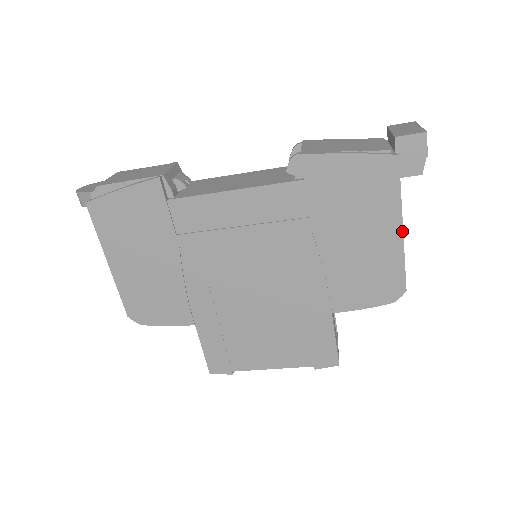
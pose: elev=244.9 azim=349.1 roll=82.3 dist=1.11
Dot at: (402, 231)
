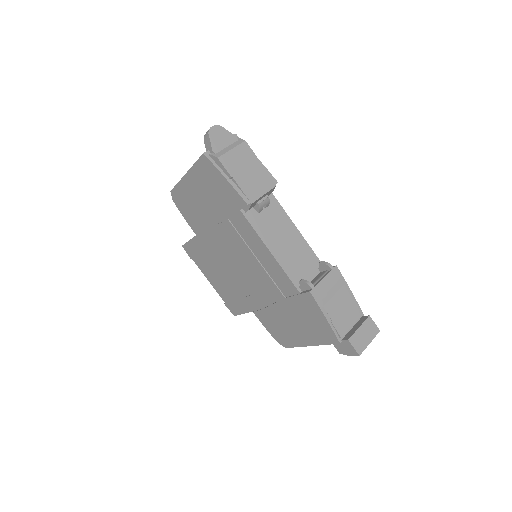
Dot at: occluded
